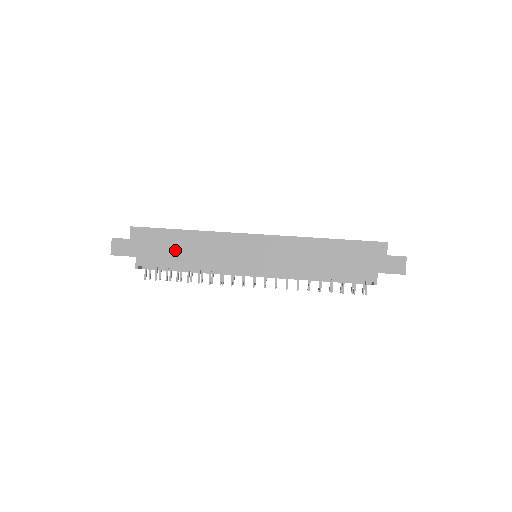
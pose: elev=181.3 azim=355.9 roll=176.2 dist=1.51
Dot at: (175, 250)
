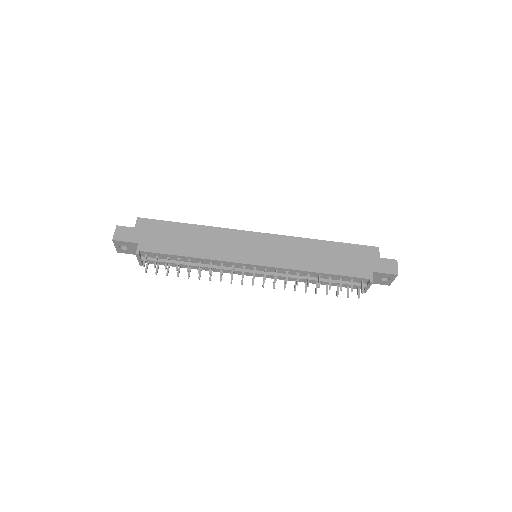
Dot at: (179, 240)
